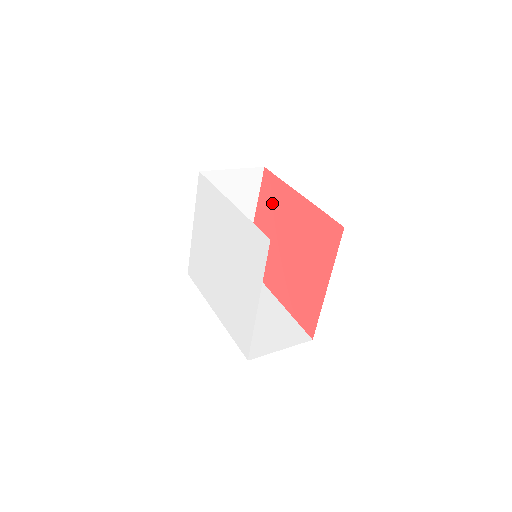
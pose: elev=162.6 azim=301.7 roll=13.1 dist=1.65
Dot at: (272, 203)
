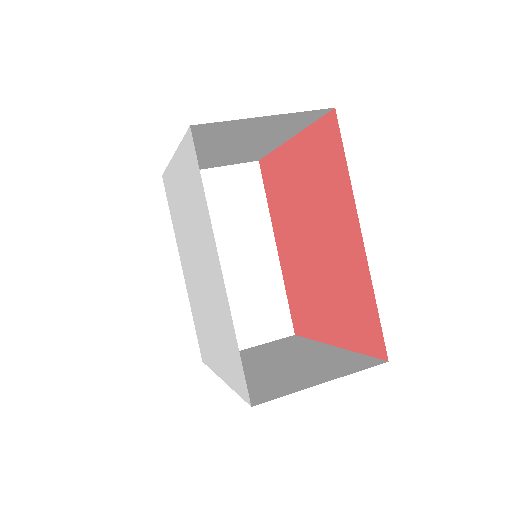
Dot at: (320, 171)
